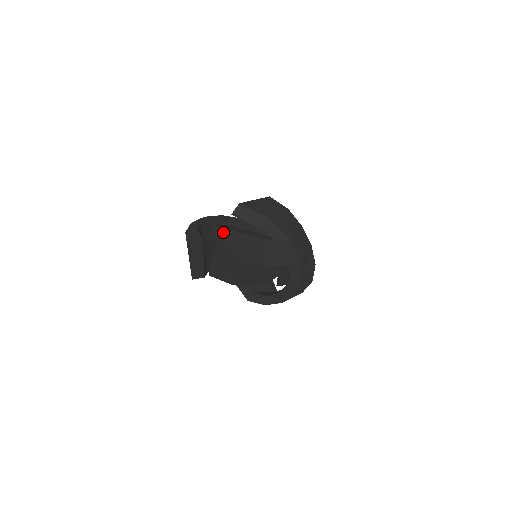
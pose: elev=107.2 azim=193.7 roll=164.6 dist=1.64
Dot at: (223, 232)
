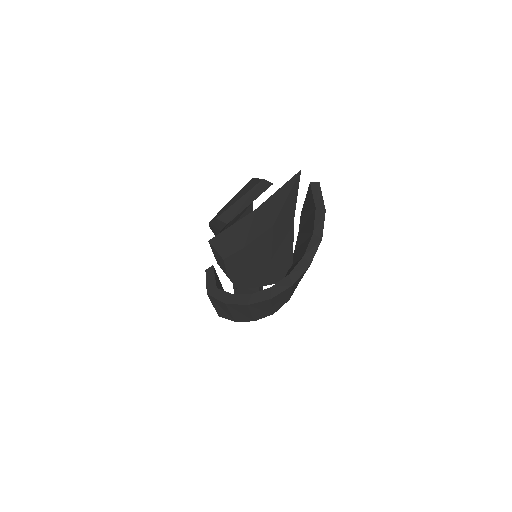
Dot at: (295, 188)
